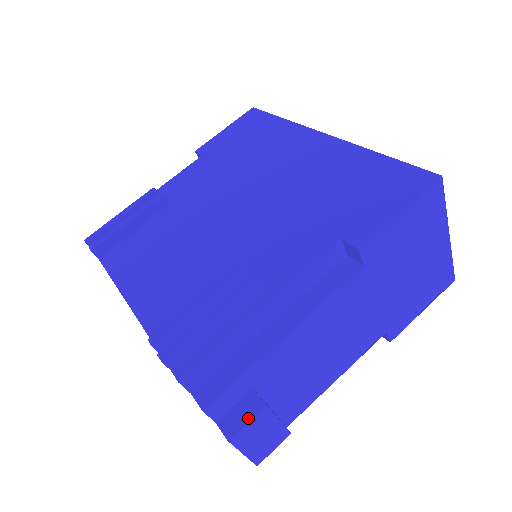
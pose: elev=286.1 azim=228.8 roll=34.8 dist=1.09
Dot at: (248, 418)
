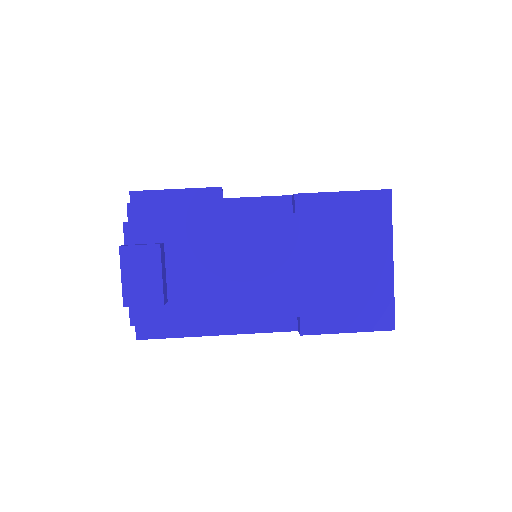
Dot at: (143, 244)
